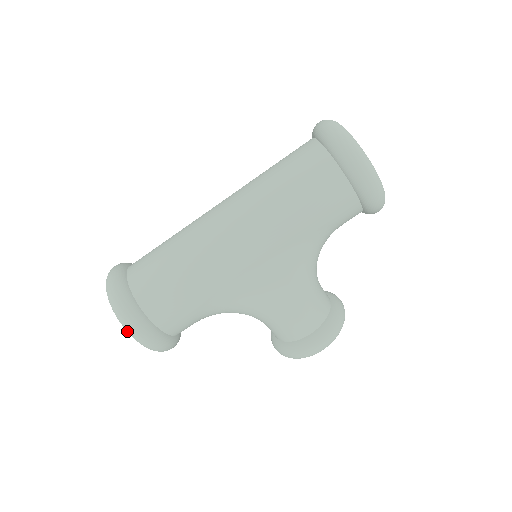
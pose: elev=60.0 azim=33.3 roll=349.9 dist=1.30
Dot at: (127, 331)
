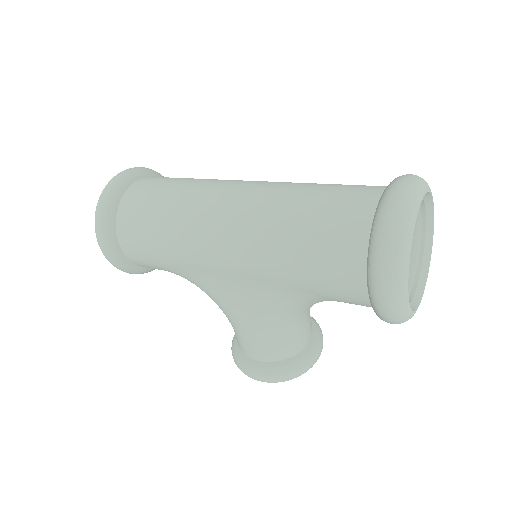
Dot at: occluded
